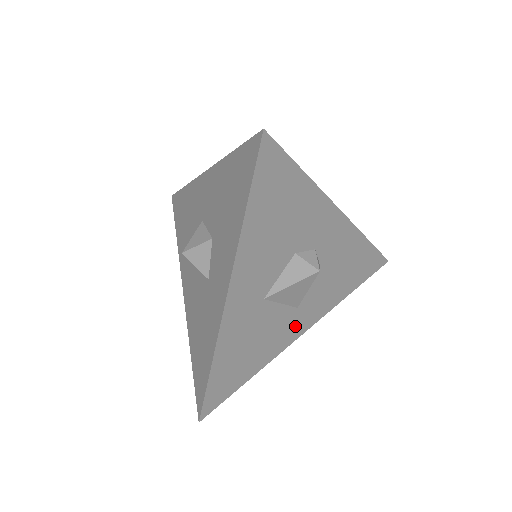
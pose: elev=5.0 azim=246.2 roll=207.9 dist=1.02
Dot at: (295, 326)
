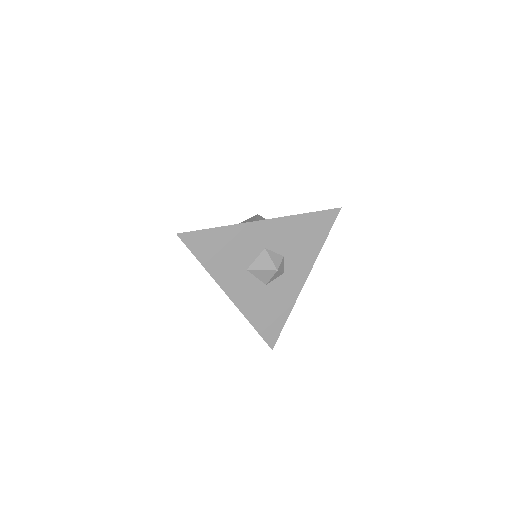
Dot at: occluded
